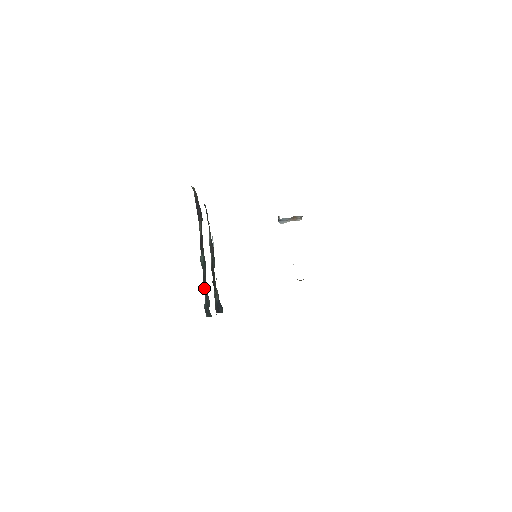
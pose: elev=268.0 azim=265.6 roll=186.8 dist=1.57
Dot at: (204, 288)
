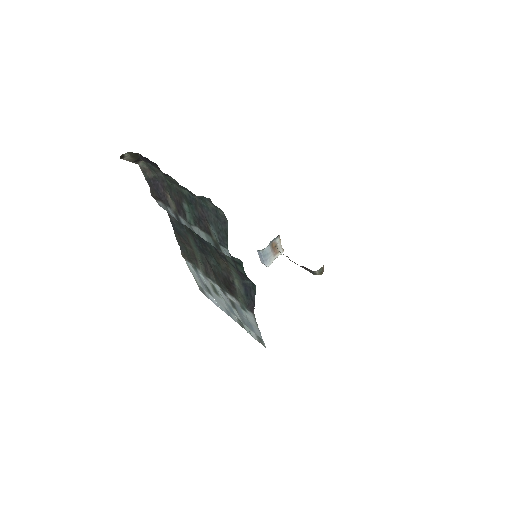
Dot at: (207, 229)
